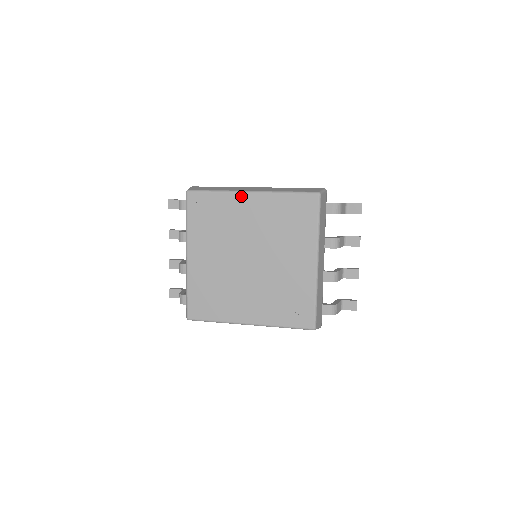
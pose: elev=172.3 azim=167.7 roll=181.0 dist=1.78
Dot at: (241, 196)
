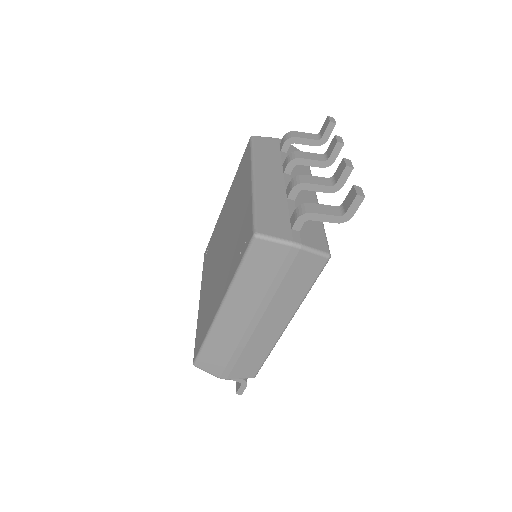
Dot at: (221, 212)
